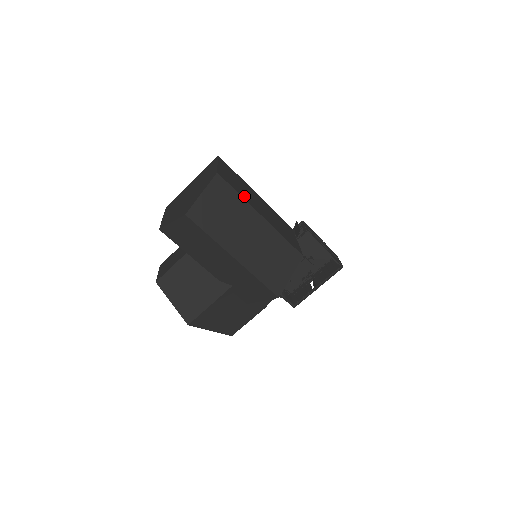
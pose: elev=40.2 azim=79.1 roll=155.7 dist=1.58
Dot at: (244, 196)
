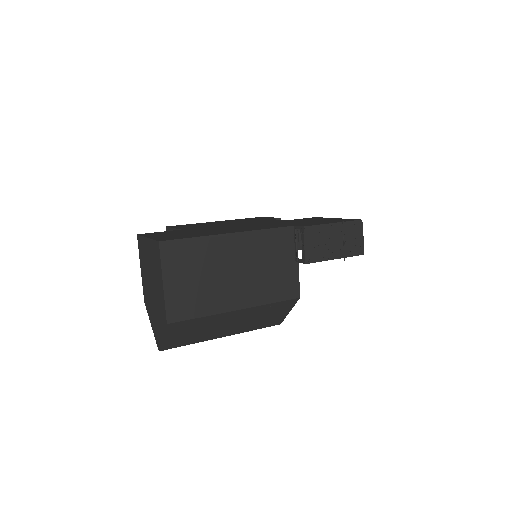
Dot at: (209, 306)
